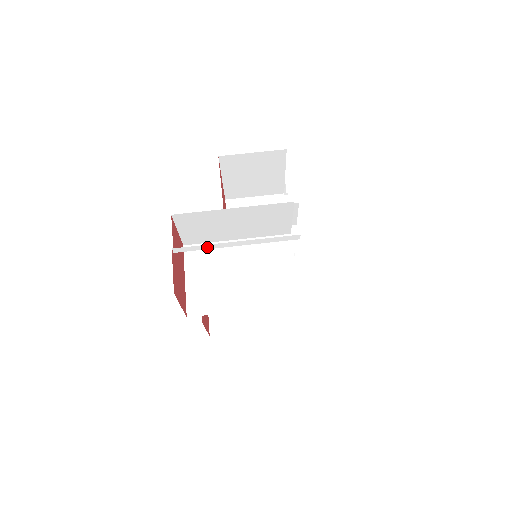
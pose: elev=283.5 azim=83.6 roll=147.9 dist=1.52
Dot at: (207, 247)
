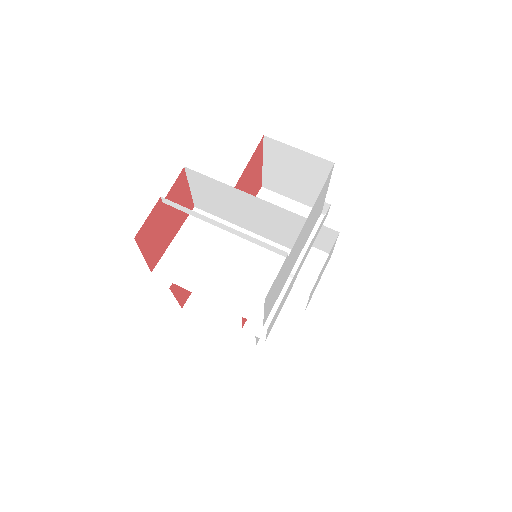
Dot at: (194, 214)
